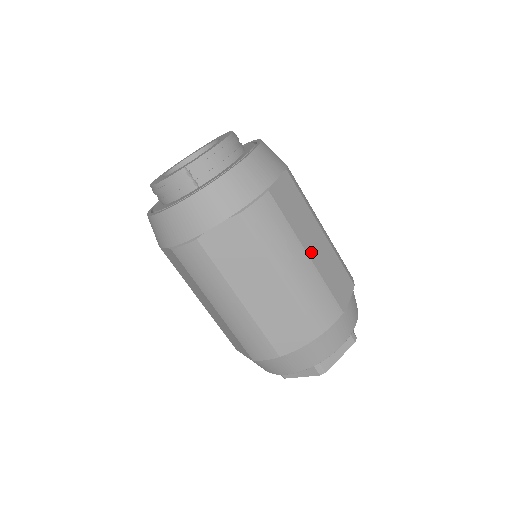
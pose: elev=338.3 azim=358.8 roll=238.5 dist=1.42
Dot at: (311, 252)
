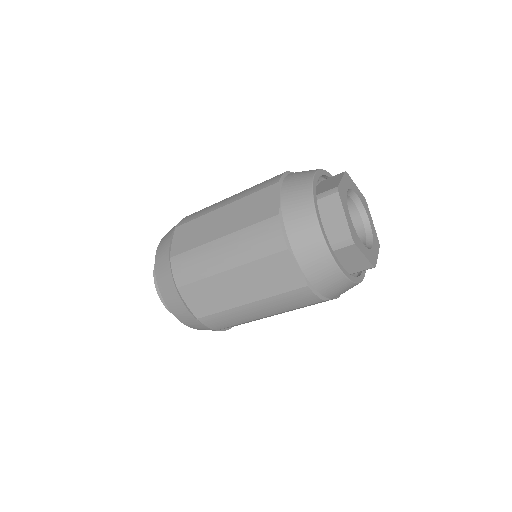
Dot at: occluded
